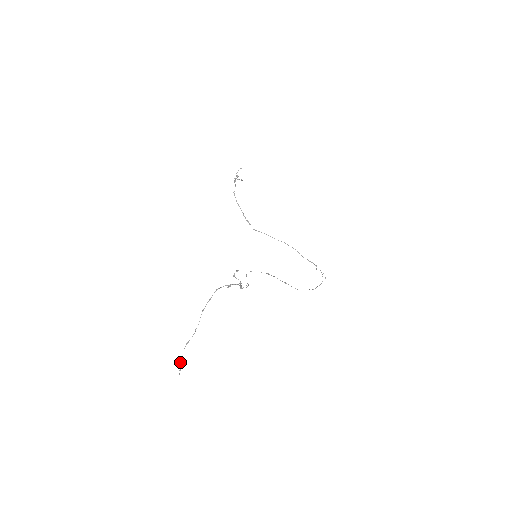
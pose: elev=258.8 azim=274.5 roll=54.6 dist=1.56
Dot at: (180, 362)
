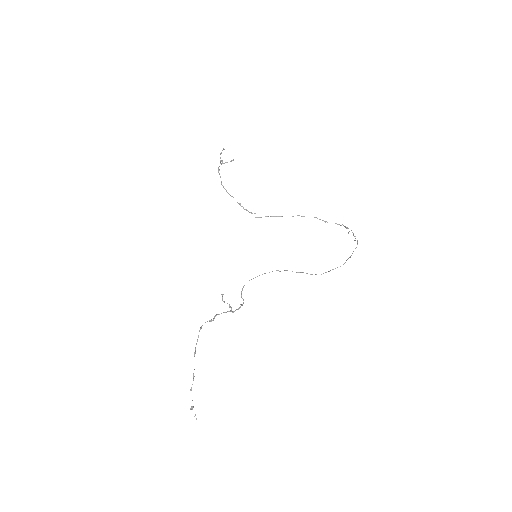
Dot at: (191, 409)
